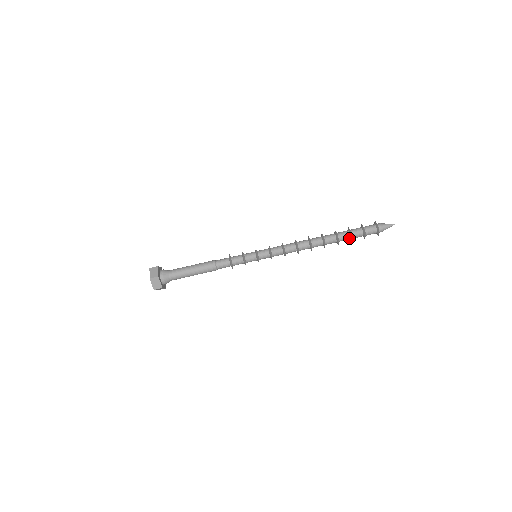
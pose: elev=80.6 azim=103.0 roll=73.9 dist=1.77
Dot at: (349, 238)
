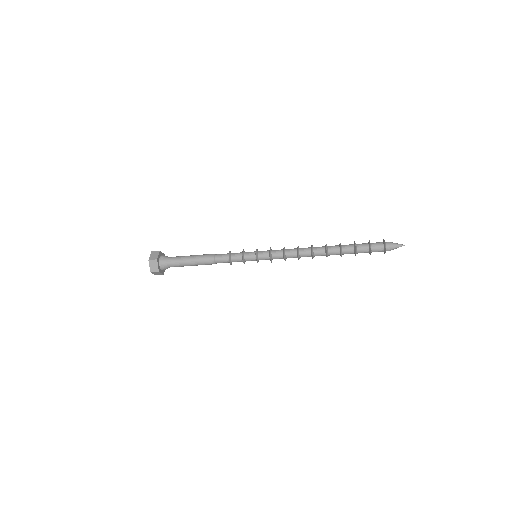
Dot at: (353, 253)
